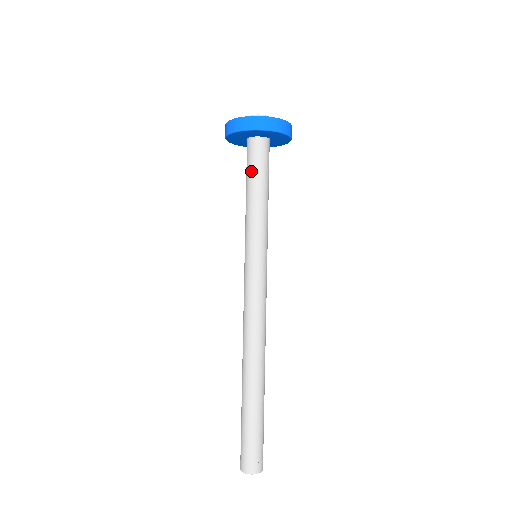
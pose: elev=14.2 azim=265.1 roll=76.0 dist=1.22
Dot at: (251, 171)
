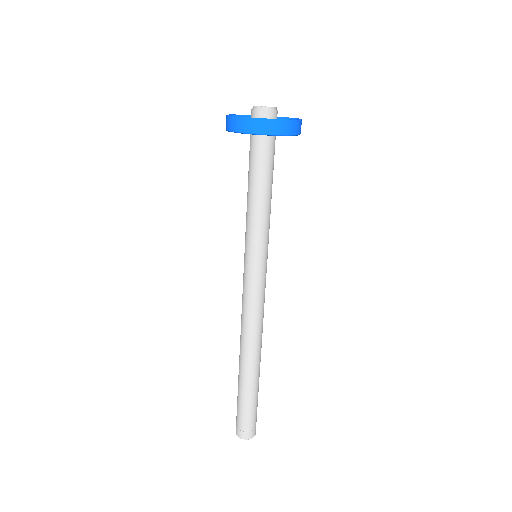
Dot at: (257, 172)
